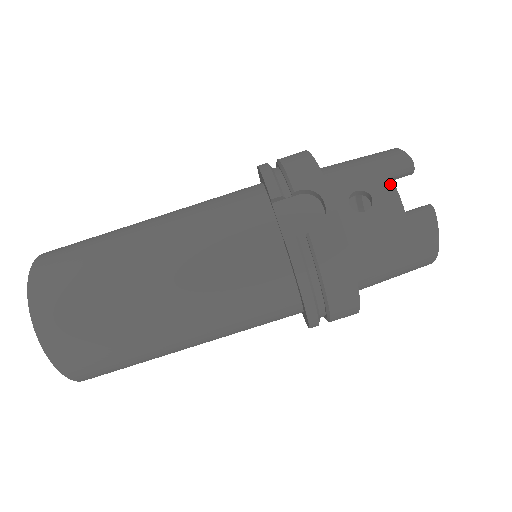
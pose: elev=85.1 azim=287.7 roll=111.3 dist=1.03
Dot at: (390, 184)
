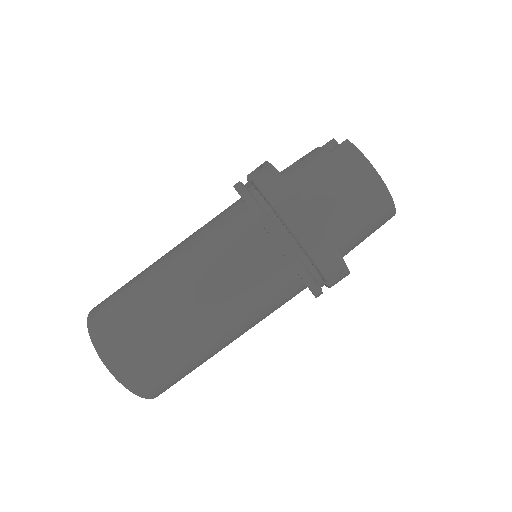
Dot at: (315, 149)
